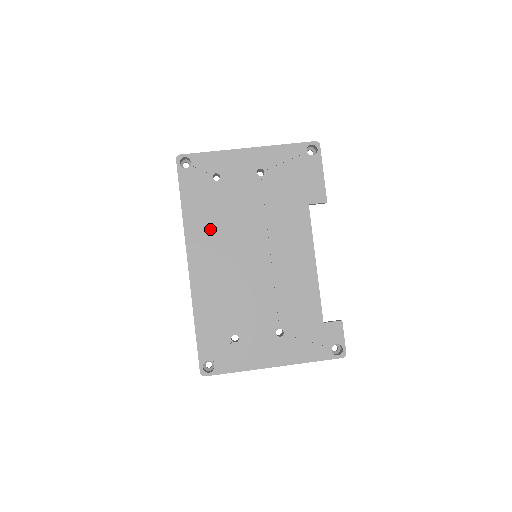
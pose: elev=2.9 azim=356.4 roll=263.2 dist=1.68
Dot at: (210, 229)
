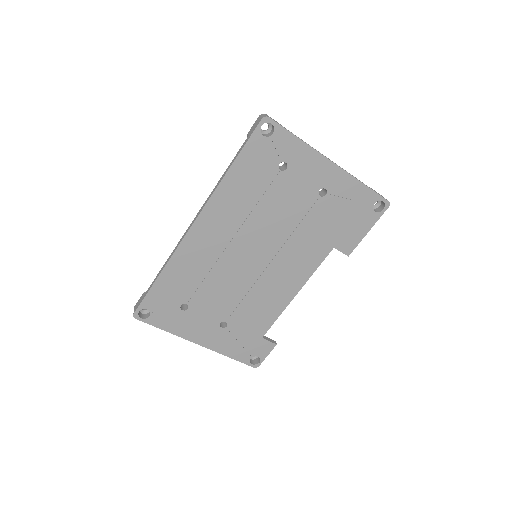
Dot at: (238, 208)
